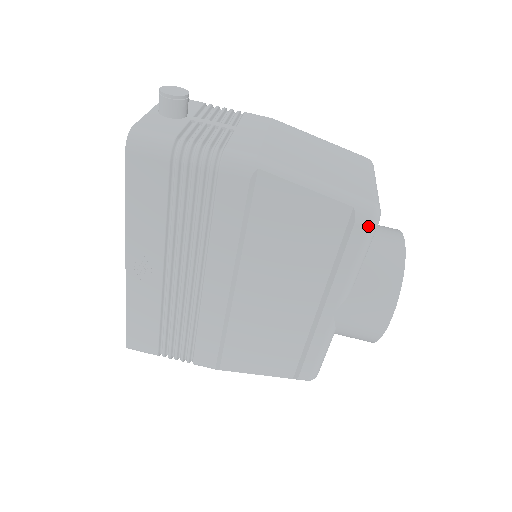
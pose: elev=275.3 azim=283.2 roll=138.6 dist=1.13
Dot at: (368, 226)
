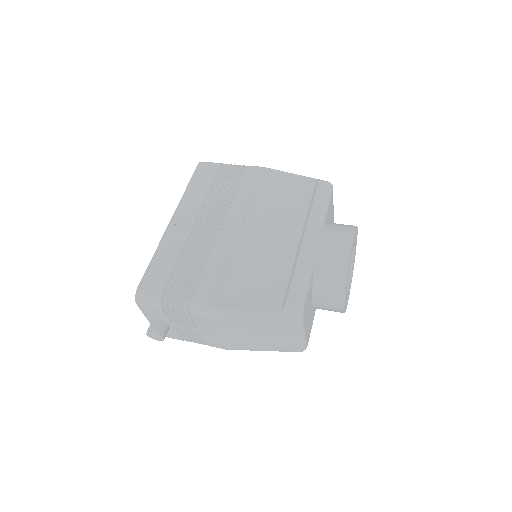
Dot at: (326, 184)
